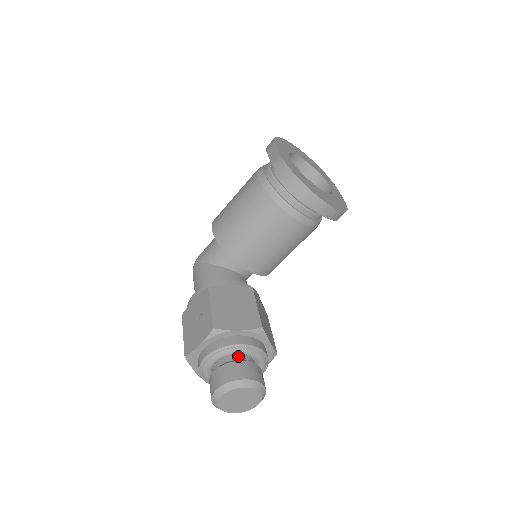
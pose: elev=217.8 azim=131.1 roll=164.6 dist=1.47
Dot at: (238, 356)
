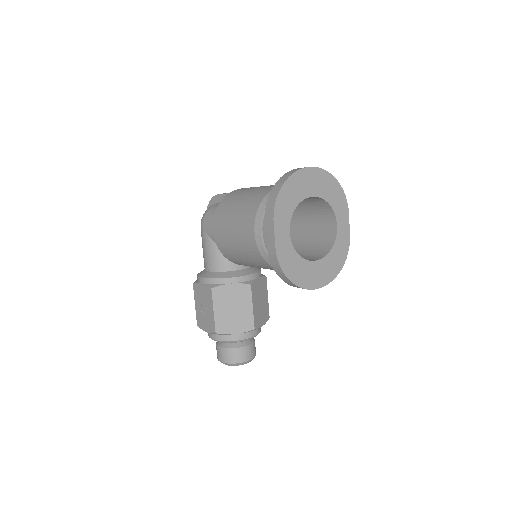
Dot at: occluded
